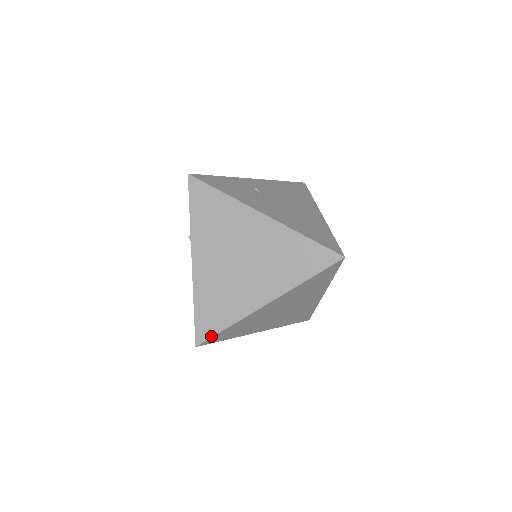
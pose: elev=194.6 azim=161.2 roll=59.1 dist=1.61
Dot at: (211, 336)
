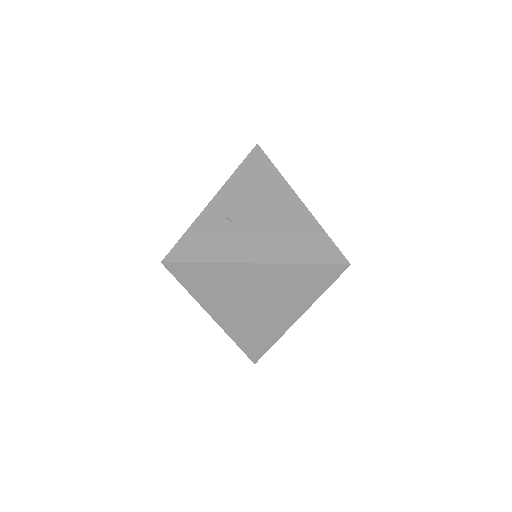
Dot at: (263, 354)
